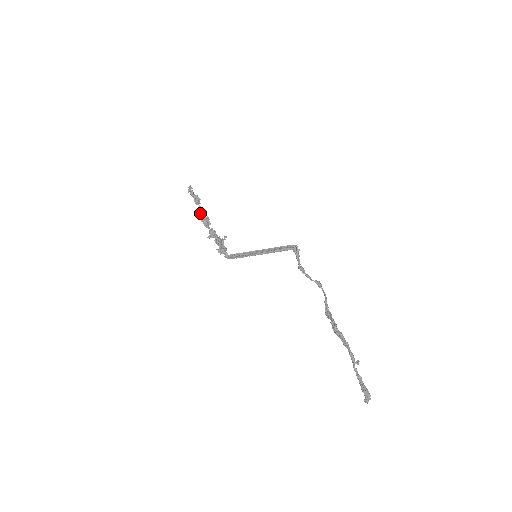
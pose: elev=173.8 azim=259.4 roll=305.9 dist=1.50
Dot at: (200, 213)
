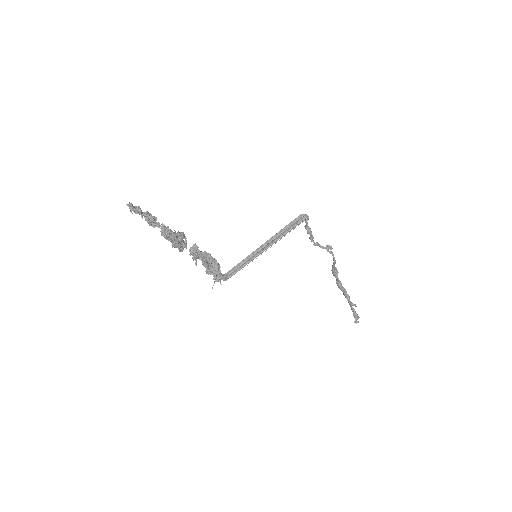
Dot at: occluded
